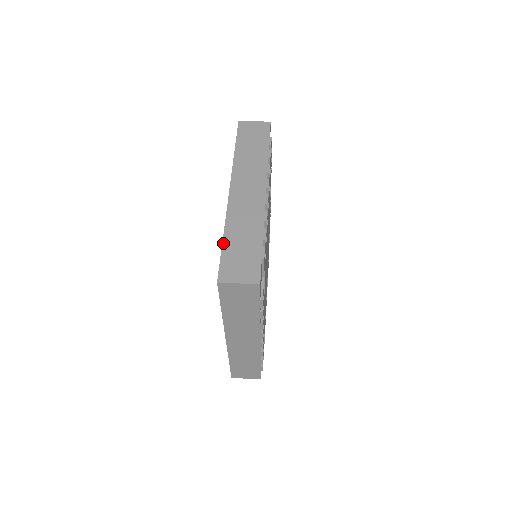
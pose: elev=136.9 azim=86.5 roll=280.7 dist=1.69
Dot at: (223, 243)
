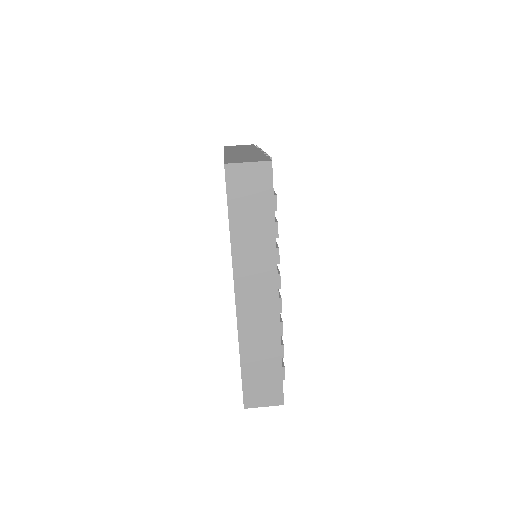
Dot at: (241, 368)
